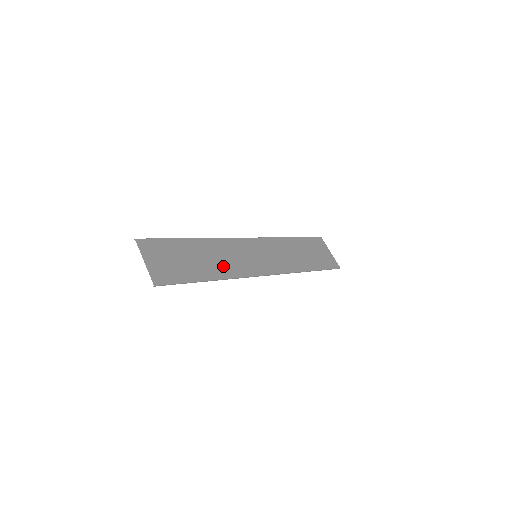
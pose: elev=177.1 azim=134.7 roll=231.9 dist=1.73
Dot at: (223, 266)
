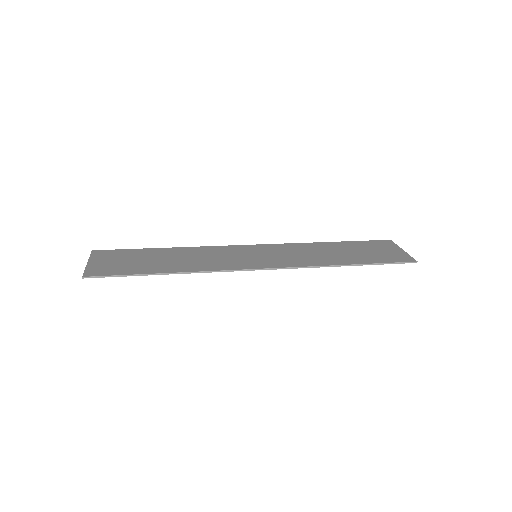
Dot at: (195, 263)
